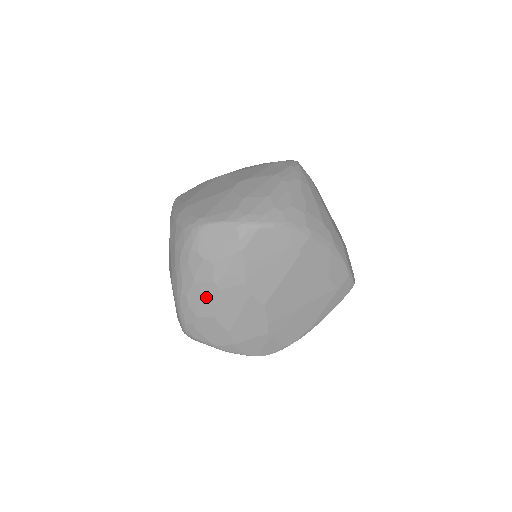
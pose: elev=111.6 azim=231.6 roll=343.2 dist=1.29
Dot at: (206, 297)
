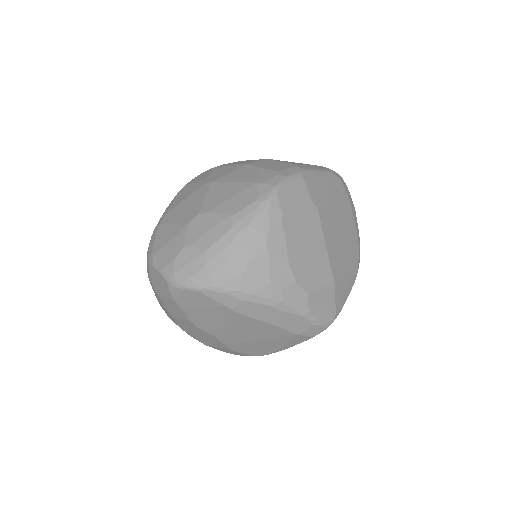
Dot at: (168, 314)
